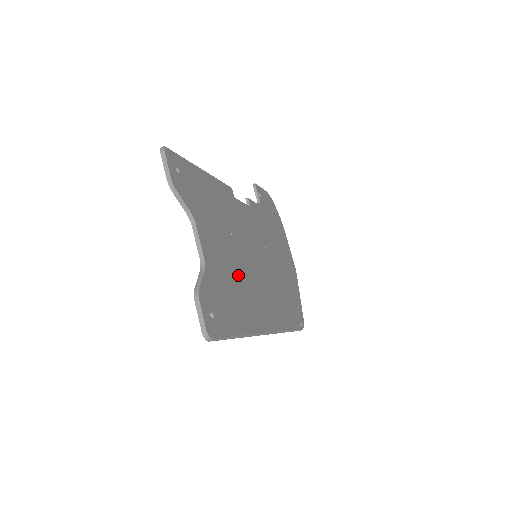
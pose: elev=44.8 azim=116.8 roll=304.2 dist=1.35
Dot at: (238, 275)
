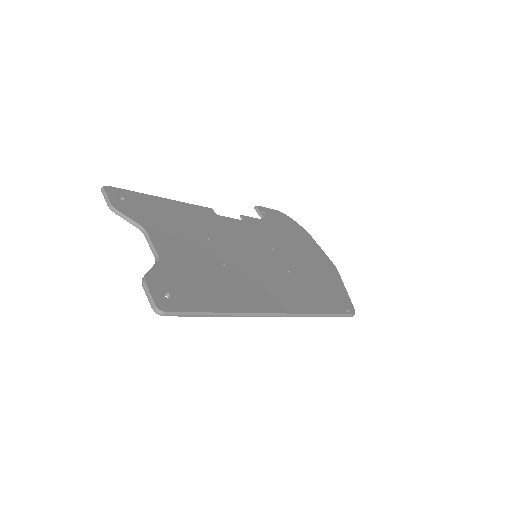
Dot at: (219, 268)
